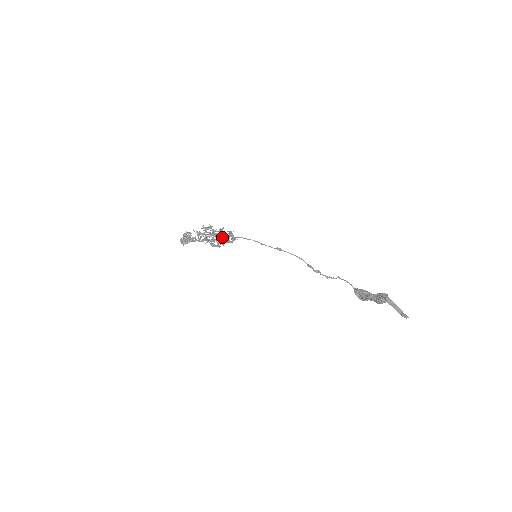
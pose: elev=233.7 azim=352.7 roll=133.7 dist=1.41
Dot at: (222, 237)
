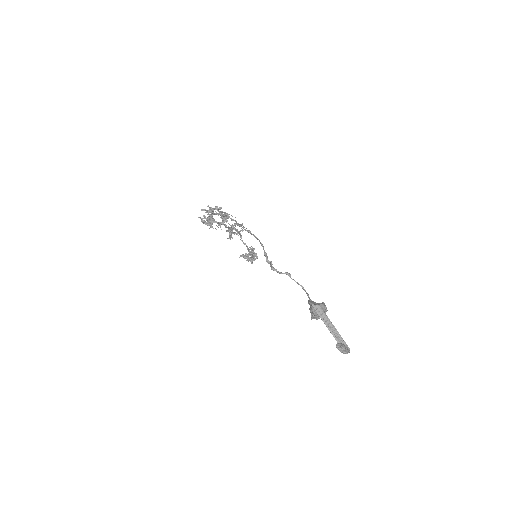
Dot at: (212, 214)
